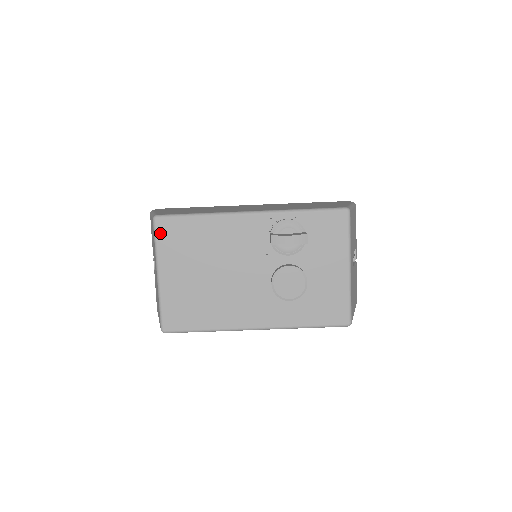
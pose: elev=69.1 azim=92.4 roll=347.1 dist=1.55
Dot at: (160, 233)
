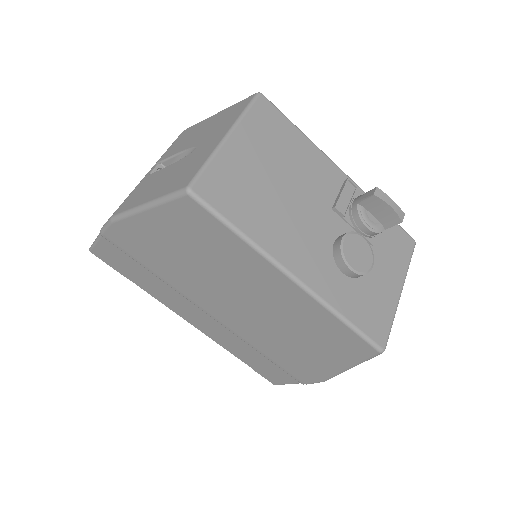
Dot at: (257, 107)
